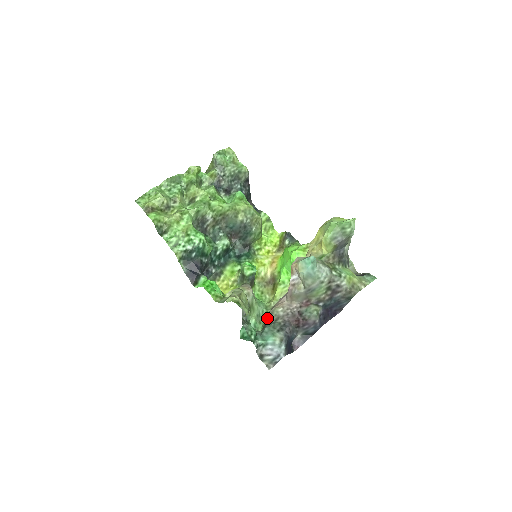
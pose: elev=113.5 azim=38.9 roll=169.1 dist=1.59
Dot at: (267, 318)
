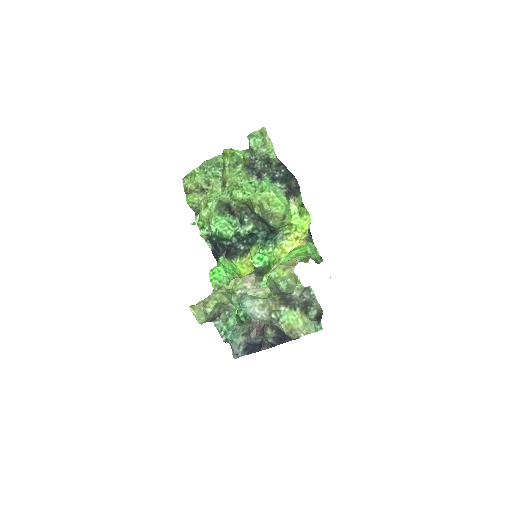
Dot at: occluded
